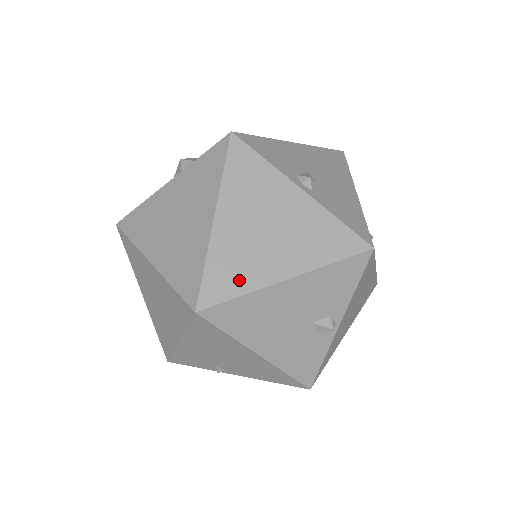
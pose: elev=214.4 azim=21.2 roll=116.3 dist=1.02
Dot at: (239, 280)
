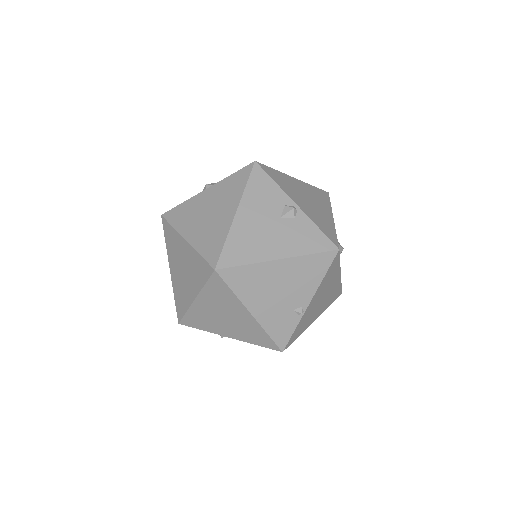
Dot at: (218, 239)
